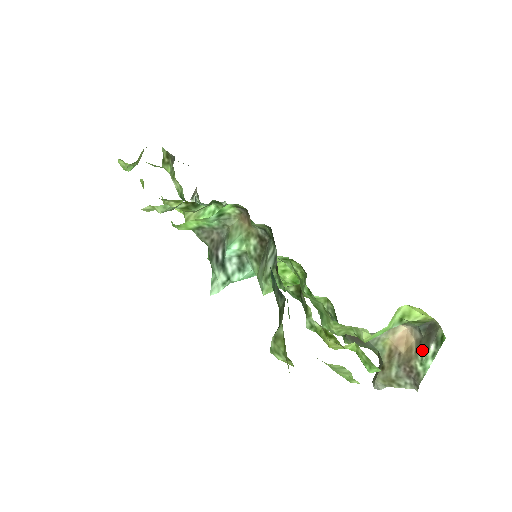
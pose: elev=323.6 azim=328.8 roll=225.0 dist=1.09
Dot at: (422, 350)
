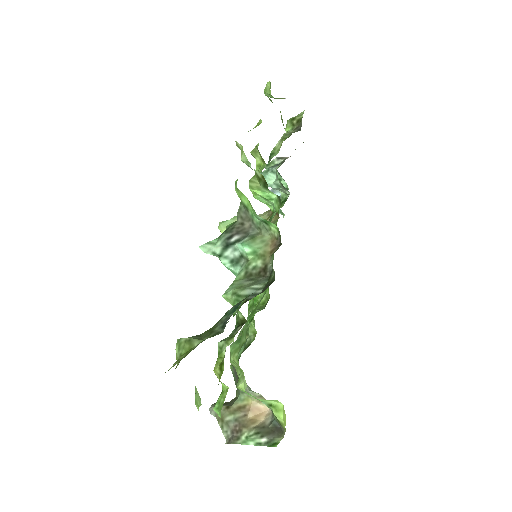
Dot at: (258, 432)
